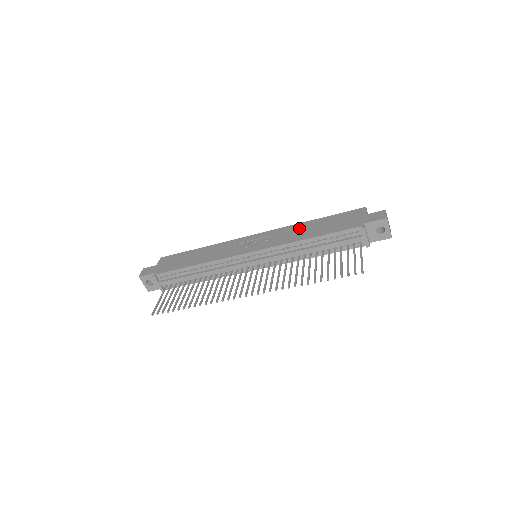
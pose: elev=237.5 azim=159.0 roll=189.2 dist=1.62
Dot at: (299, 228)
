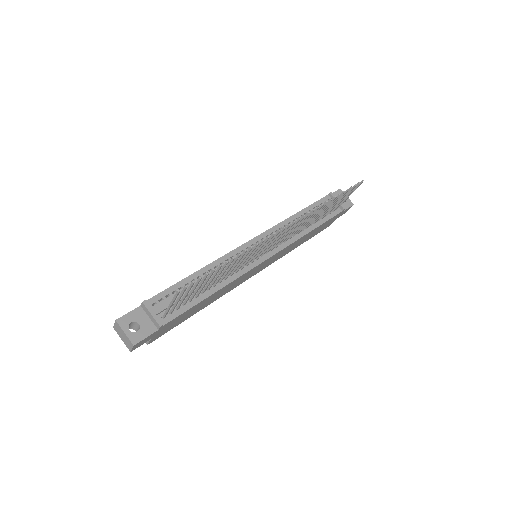
Dot at: occluded
